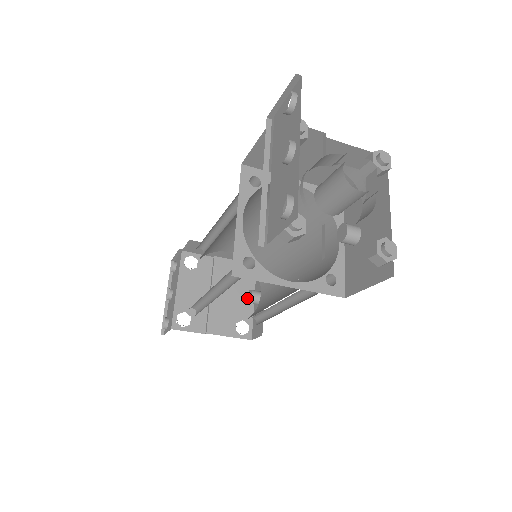
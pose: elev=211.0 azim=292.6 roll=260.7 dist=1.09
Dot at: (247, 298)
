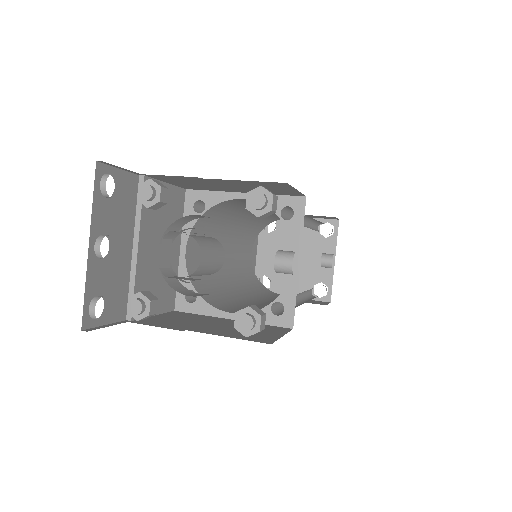
Dot at: occluded
